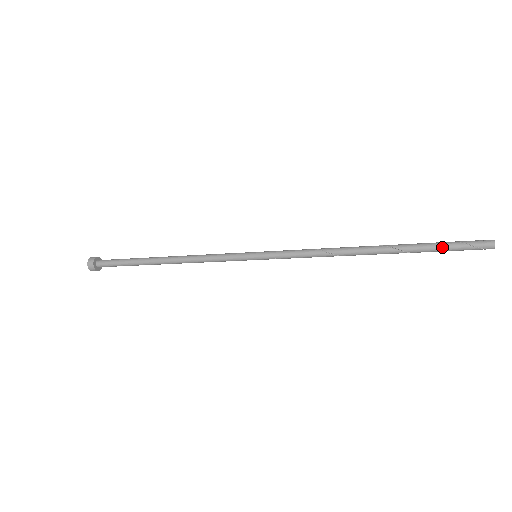
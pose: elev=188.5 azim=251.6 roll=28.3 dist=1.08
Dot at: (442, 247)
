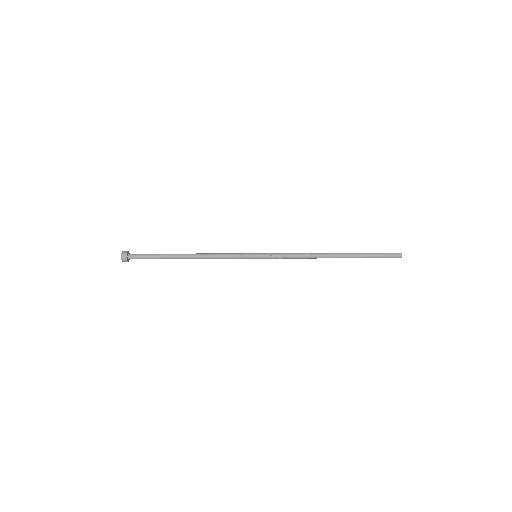
Dot at: (373, 253)
